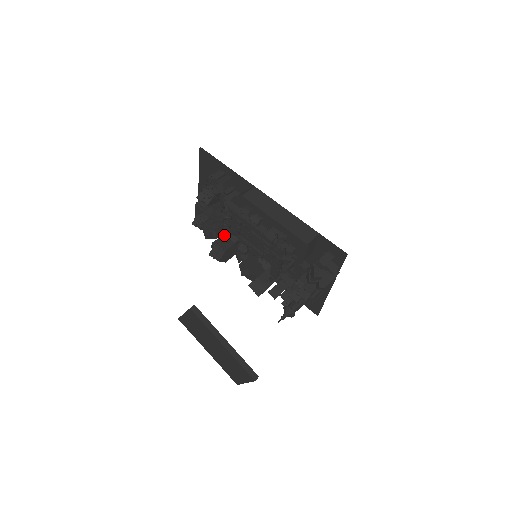
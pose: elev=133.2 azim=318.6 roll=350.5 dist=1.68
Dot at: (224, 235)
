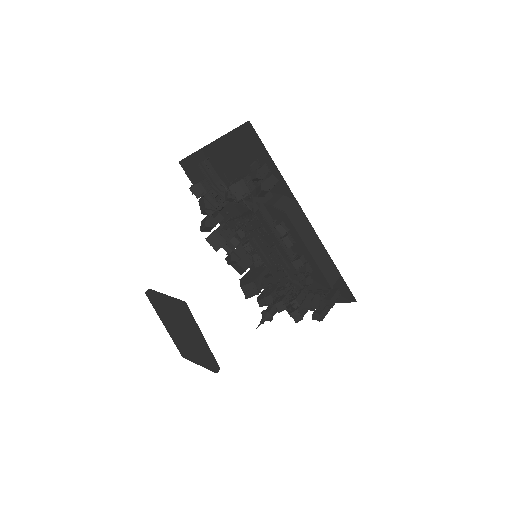
Dot at: (229, 222)
